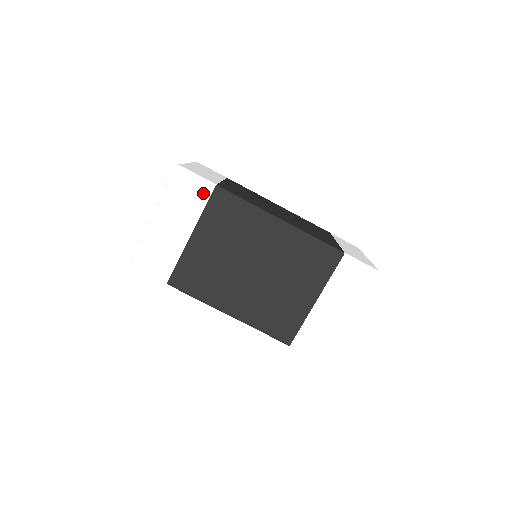
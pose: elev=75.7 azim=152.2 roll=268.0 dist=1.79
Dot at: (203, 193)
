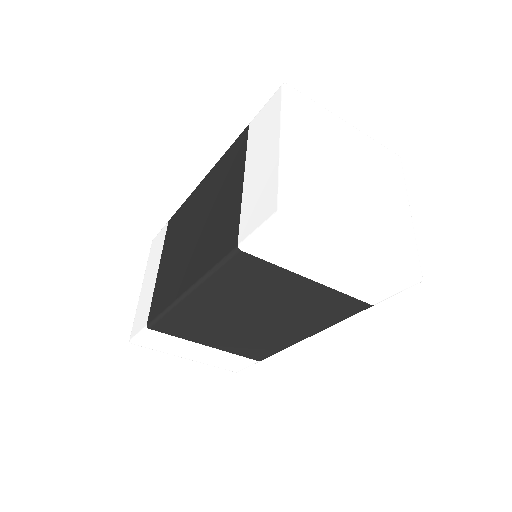
Dot at: (163, 234)
